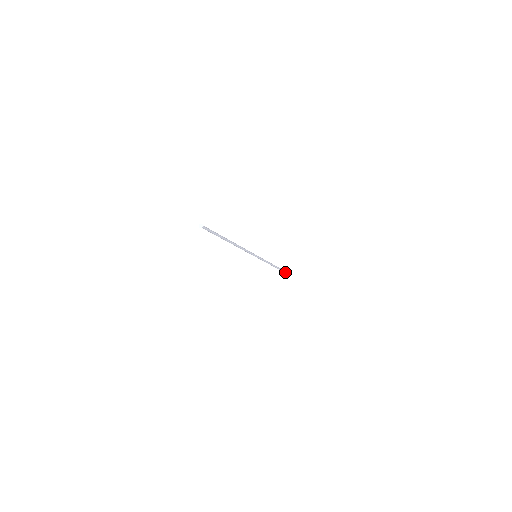
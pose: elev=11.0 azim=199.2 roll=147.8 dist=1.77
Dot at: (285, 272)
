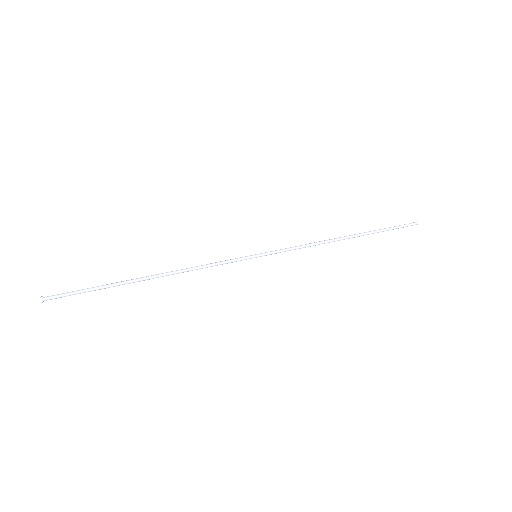
Dot at: (396, 228)
